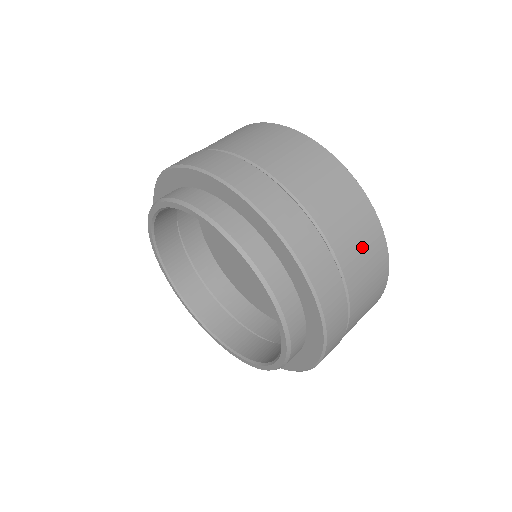
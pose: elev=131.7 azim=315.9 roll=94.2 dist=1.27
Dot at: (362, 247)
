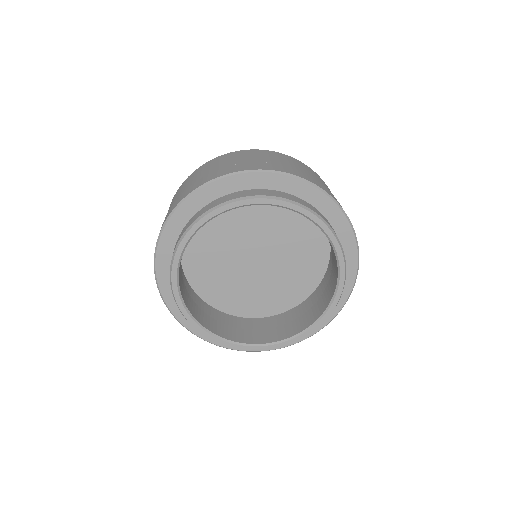
Dot at: occluded
